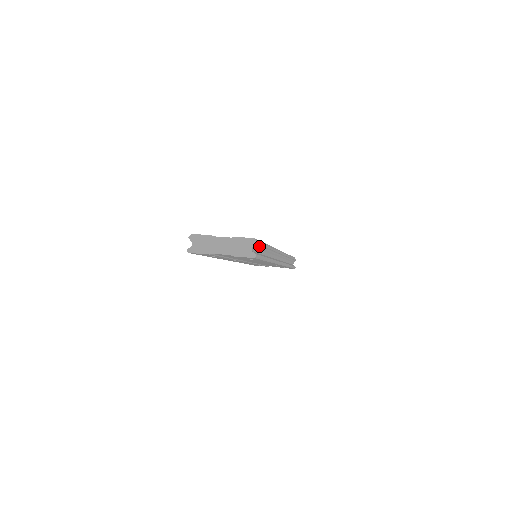
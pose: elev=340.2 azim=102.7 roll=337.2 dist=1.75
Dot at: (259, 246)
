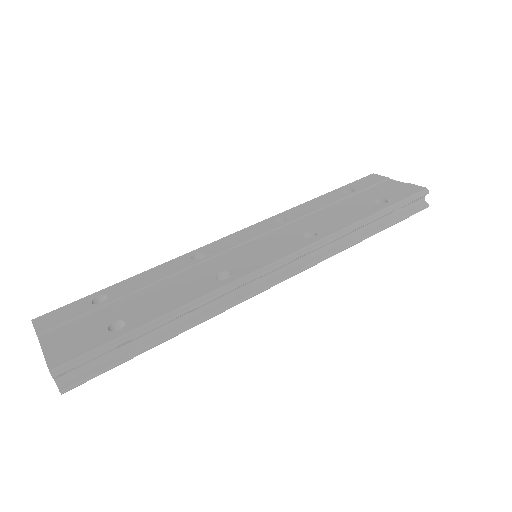
Dot at: (94, 357)
